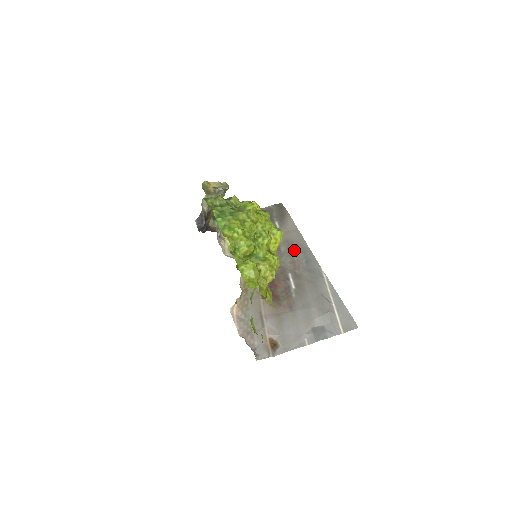
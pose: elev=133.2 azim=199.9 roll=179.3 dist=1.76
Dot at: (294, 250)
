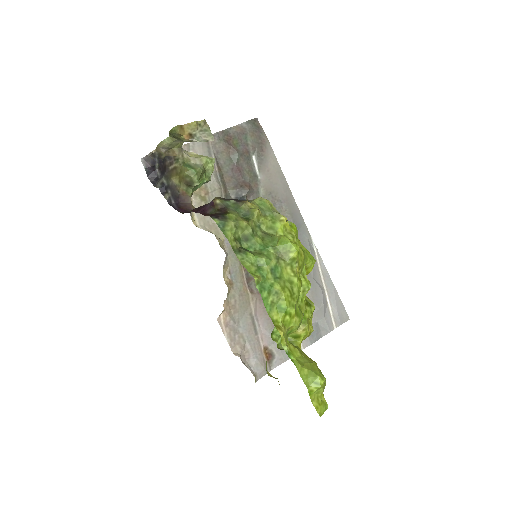
Dot at: (280, 210)
